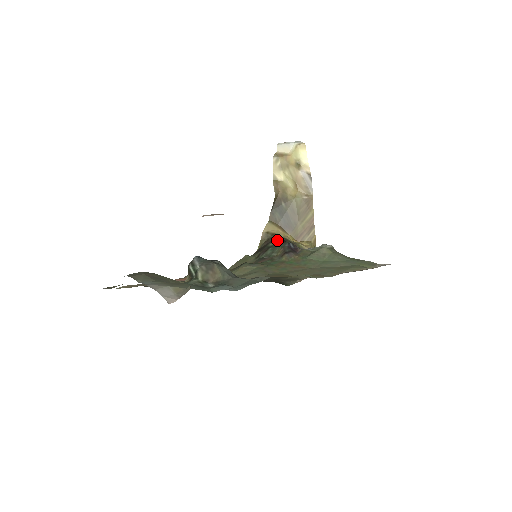
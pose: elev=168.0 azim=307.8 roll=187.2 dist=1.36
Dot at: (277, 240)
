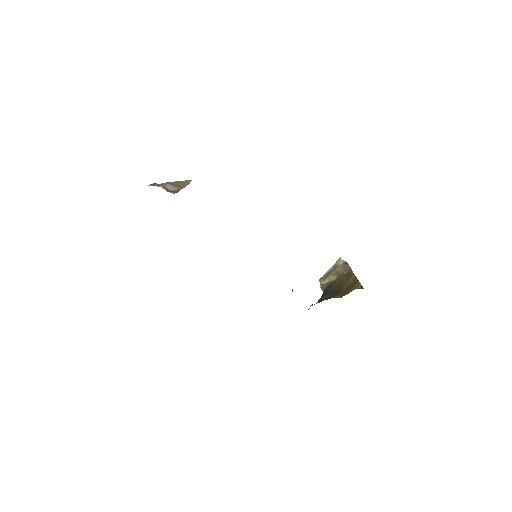
Dot at: occluded
